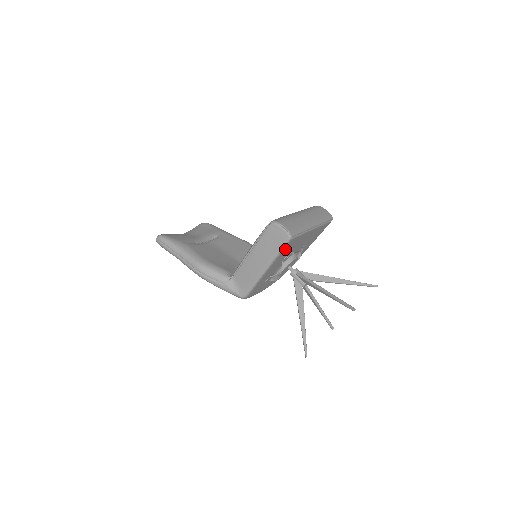
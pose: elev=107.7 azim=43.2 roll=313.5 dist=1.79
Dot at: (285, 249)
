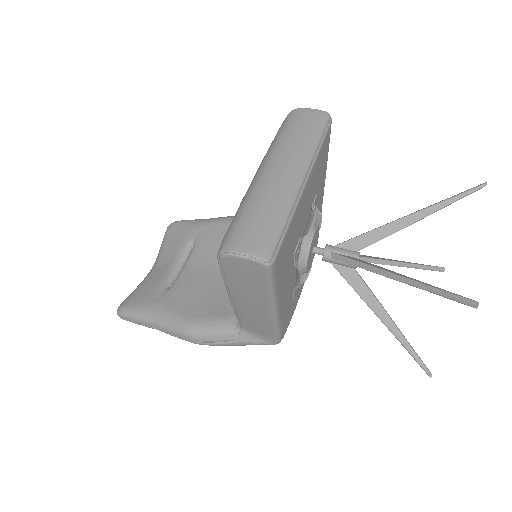
Dot at: (278, 273)
